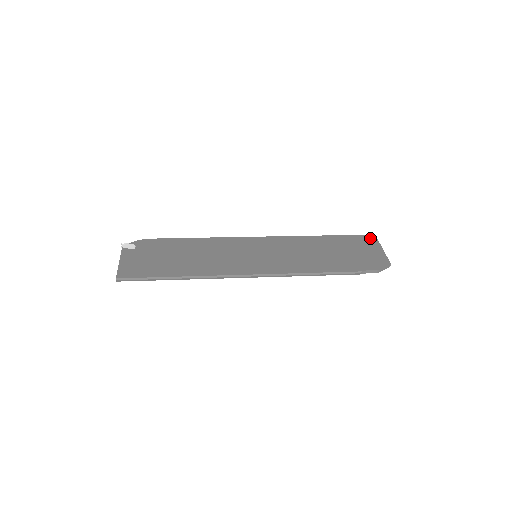
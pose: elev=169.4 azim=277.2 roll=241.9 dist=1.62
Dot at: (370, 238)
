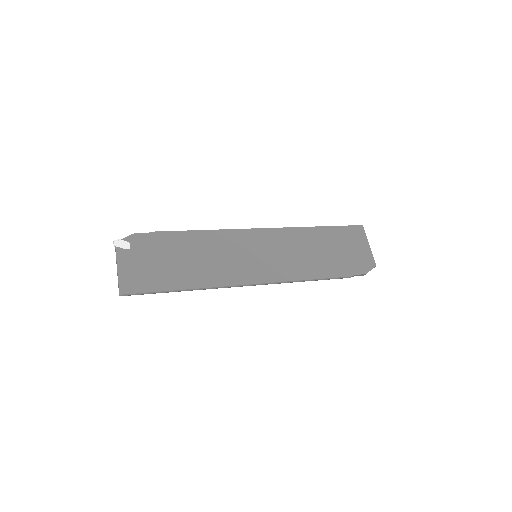
Dot at: (359, 230)
